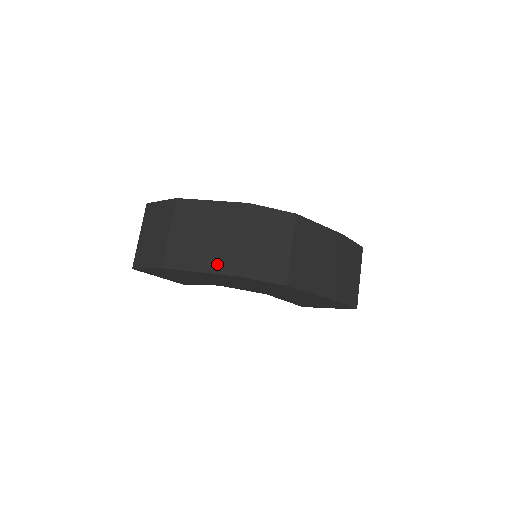
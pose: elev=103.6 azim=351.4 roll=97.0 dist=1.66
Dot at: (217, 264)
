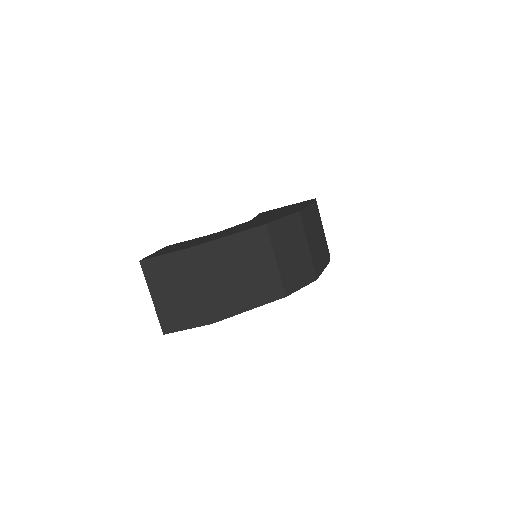
Dot at: (264, 295)
